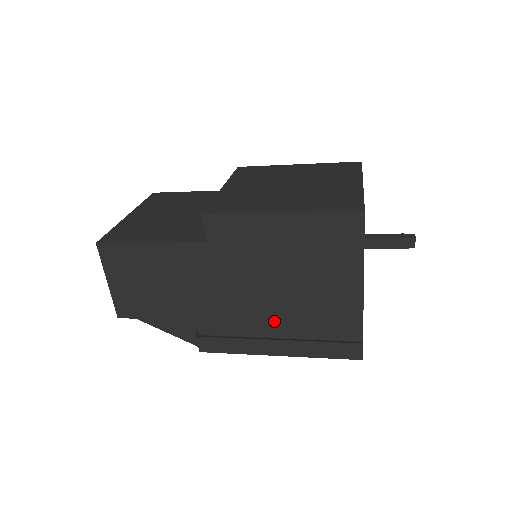
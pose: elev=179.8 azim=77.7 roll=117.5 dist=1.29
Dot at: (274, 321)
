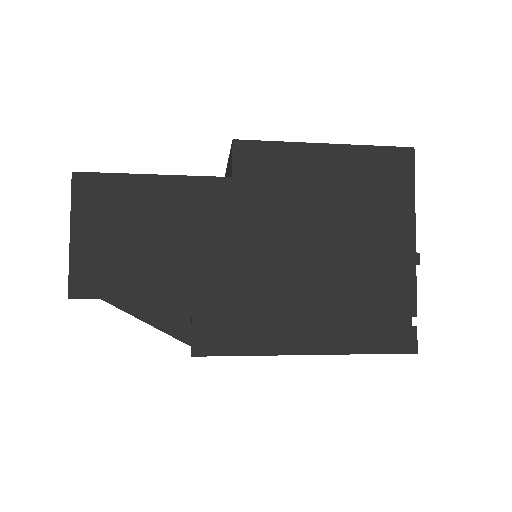
Dot at: (307, 295)
